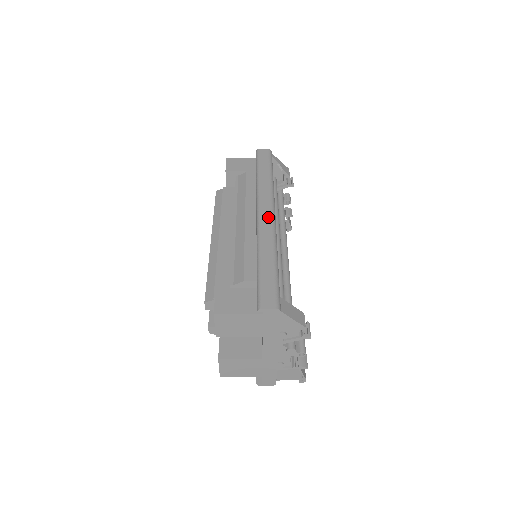
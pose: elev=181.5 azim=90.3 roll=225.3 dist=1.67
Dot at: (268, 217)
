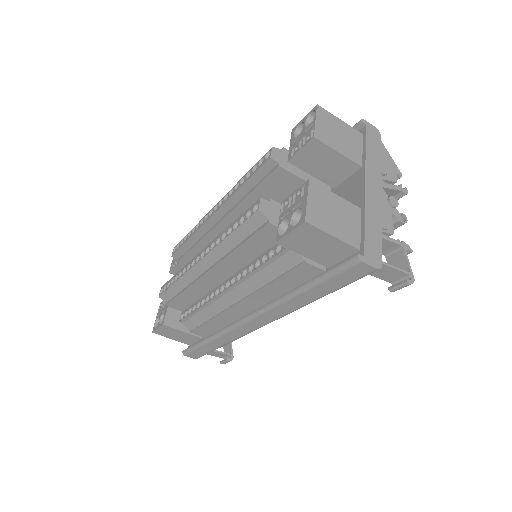
Dot at: occluded
